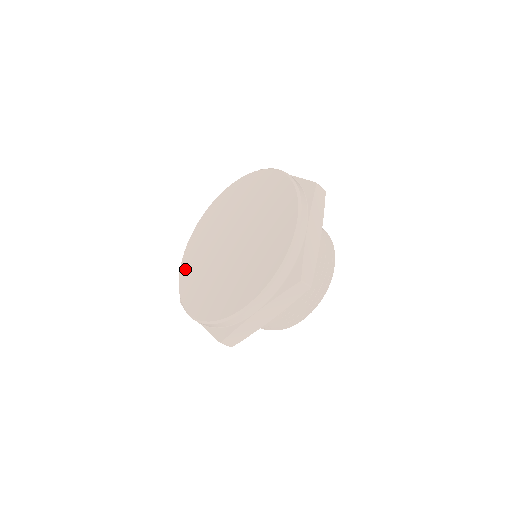
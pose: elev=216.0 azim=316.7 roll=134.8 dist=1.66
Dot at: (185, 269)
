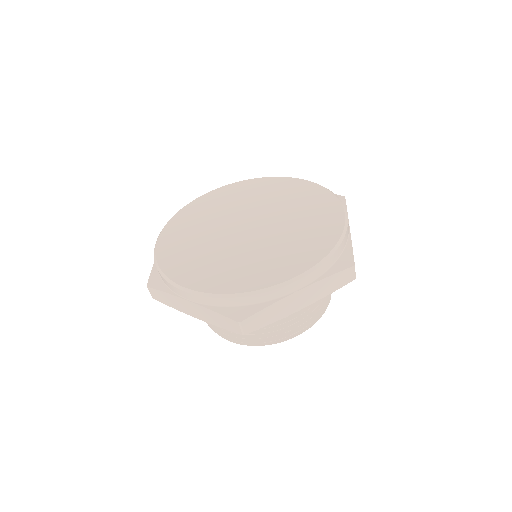
Dot at: (202, 201)
